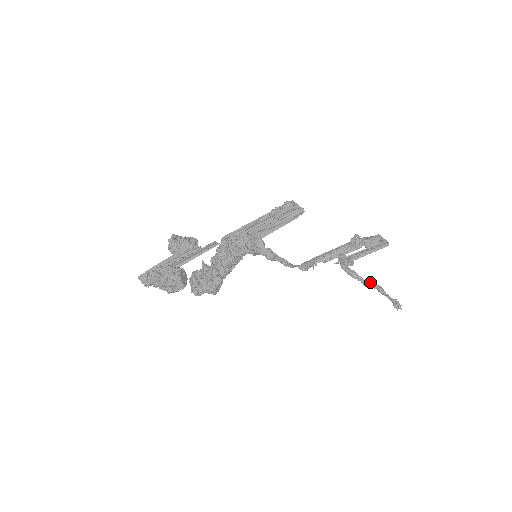
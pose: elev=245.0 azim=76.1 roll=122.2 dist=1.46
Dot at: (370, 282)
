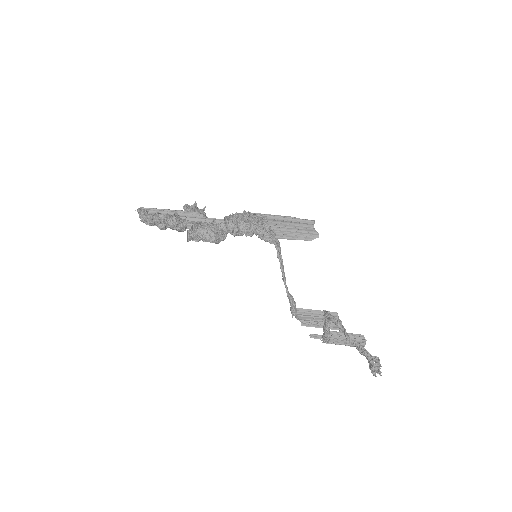
Dot at: (351, 341)
